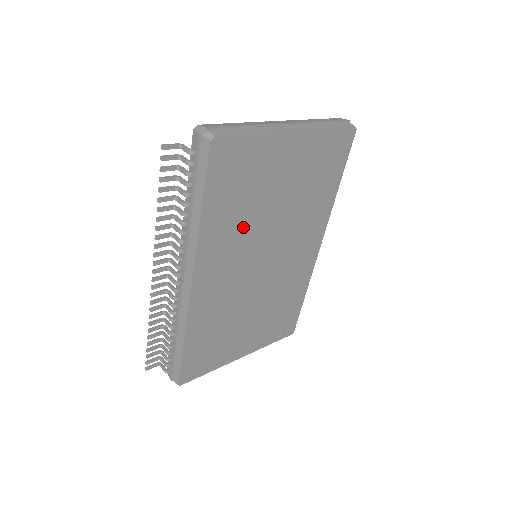
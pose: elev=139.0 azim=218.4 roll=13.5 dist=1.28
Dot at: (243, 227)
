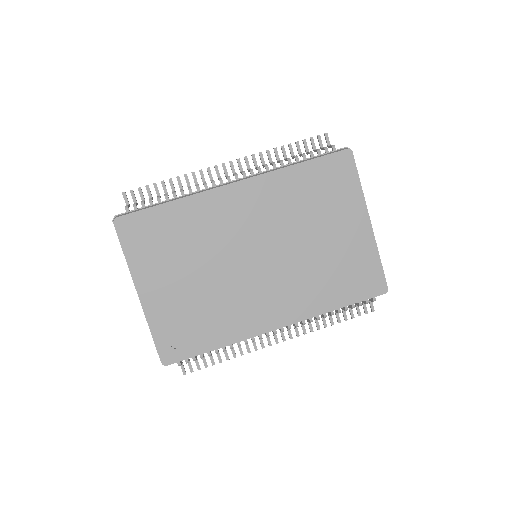
Dot at: (290, 212)
